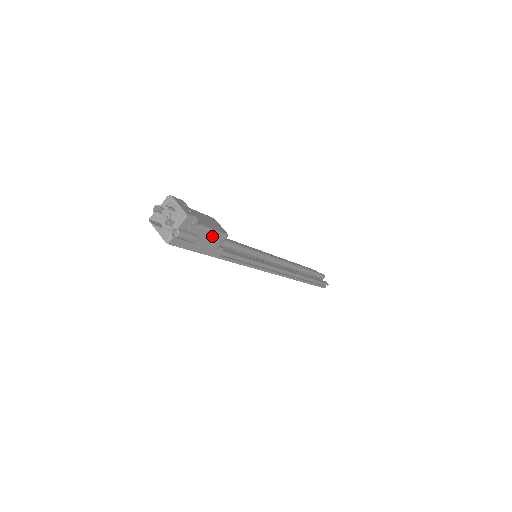
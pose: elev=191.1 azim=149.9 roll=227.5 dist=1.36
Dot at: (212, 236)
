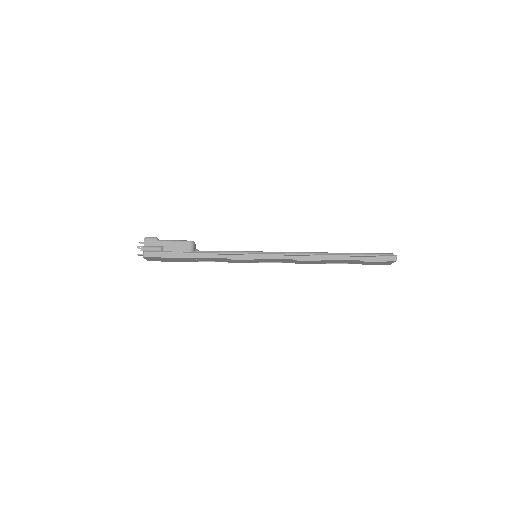
Dot at: (177, 244)
